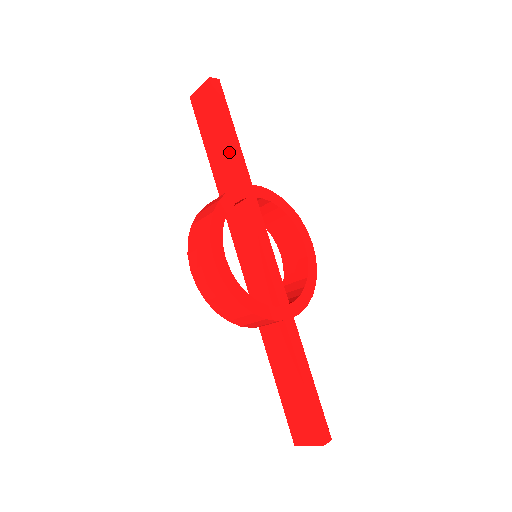
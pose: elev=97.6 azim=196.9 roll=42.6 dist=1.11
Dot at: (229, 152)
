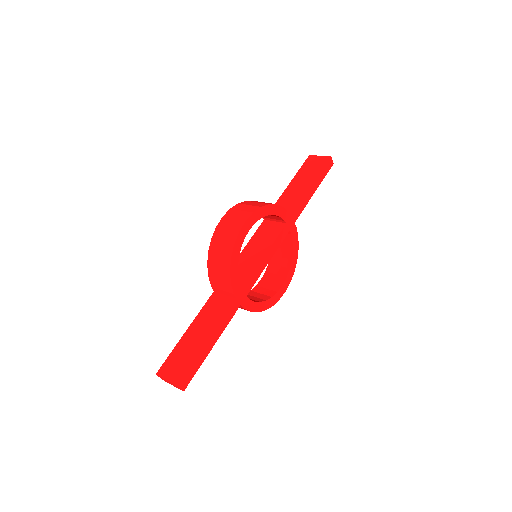
Dot at: (302, 195)
